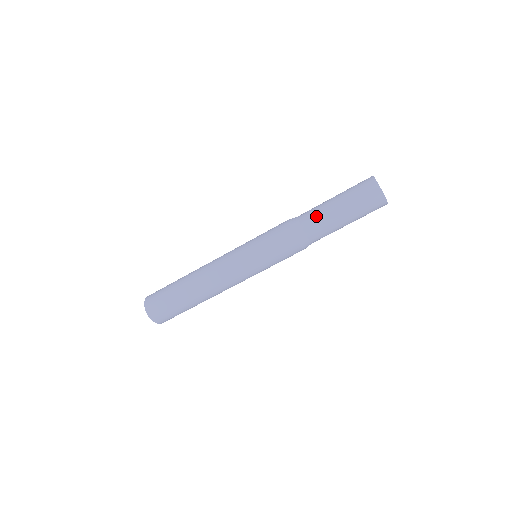
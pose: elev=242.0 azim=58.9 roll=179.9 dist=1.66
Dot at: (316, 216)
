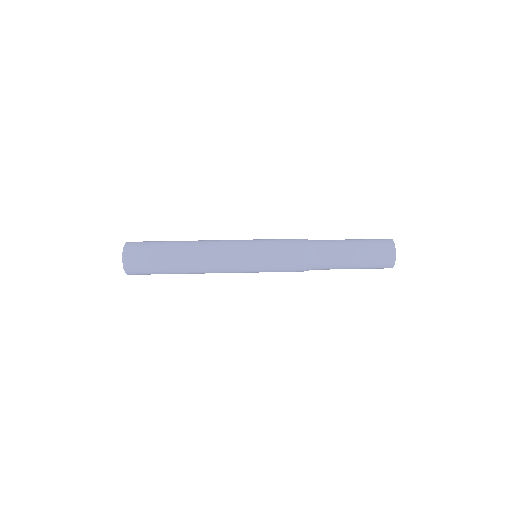
Dot at: (331, 247)
